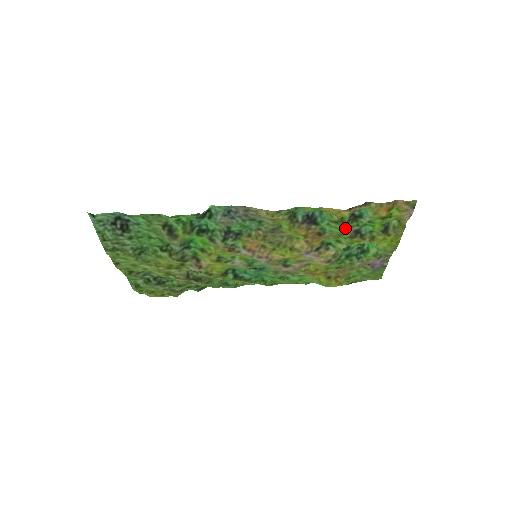
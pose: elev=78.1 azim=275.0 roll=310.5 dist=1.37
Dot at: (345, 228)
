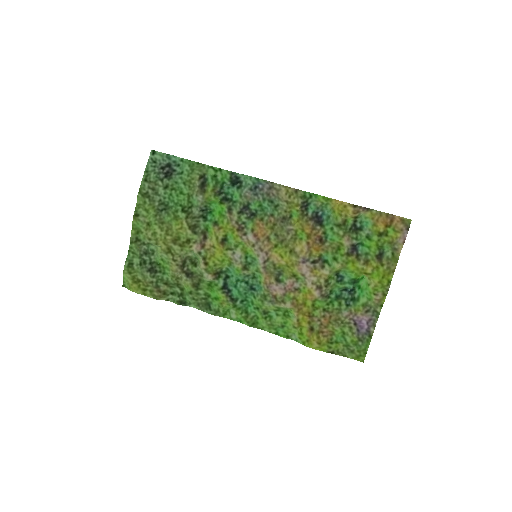
Dot at: (345, 237)
